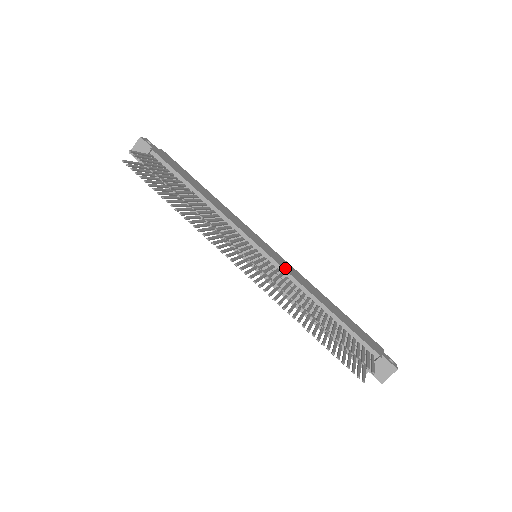
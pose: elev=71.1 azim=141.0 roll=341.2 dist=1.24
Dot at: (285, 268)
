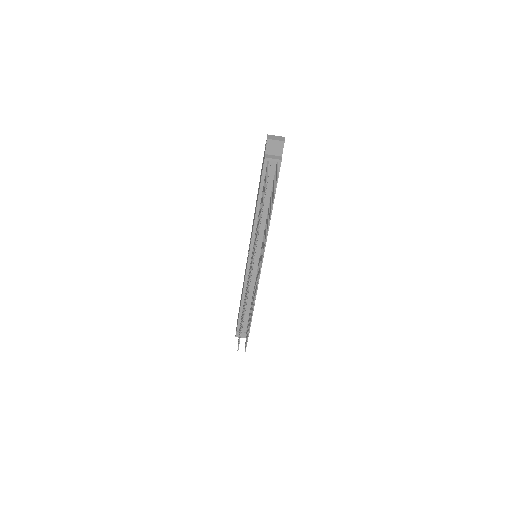
Dot at: (260, 273)
